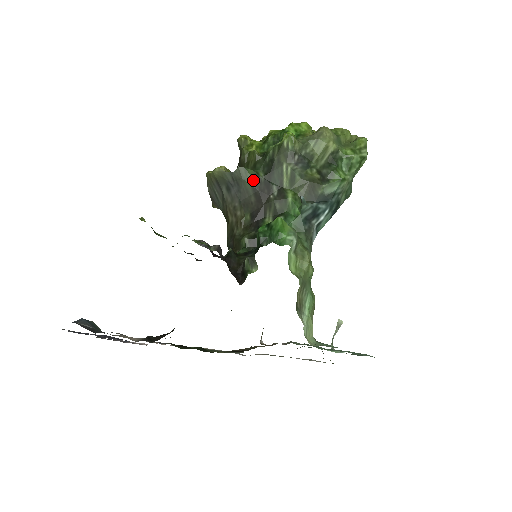
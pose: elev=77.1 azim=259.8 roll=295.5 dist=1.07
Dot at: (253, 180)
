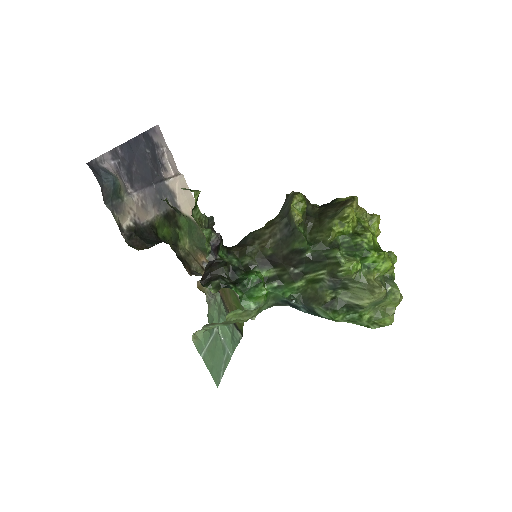
Dot at: (299, 249)
